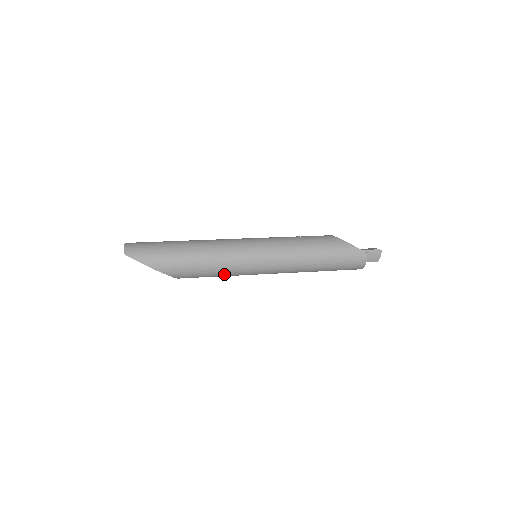
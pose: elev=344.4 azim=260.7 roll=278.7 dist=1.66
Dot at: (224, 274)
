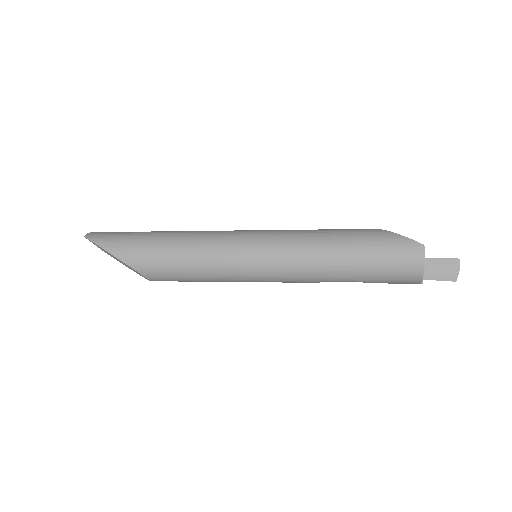
Dot at: (204, 271)
